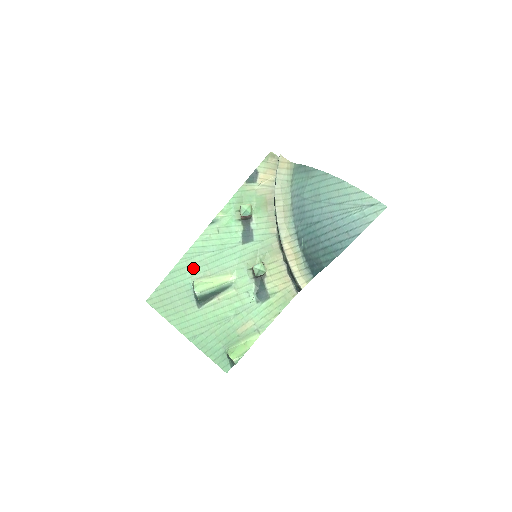
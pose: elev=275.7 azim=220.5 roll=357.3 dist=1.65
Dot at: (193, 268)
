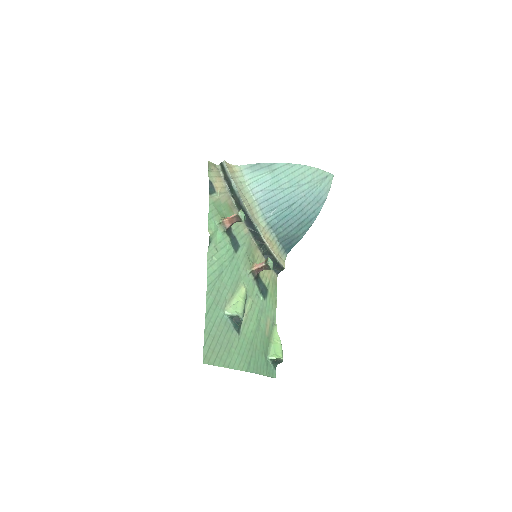
Dot at: (219, 298)
